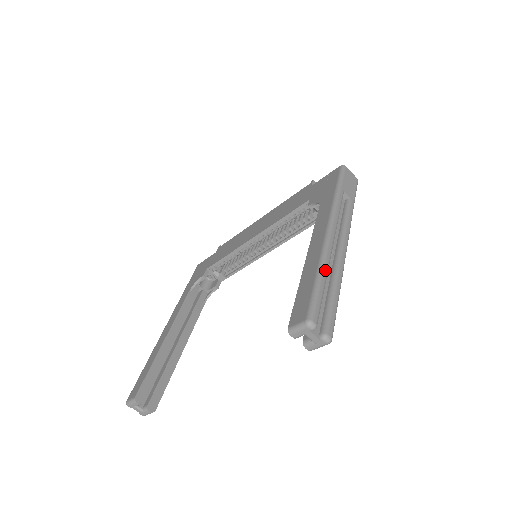
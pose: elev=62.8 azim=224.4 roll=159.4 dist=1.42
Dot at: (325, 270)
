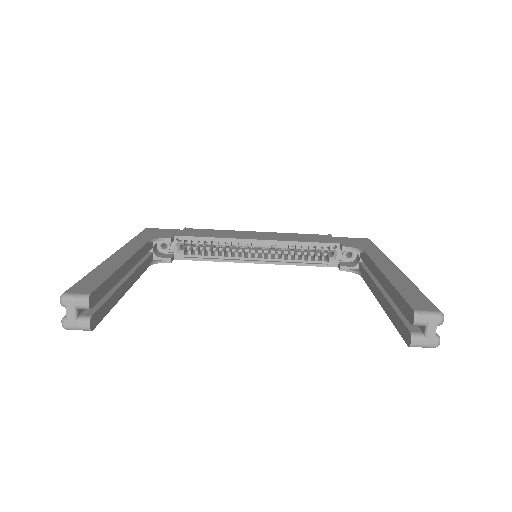
Dot at: occluded
